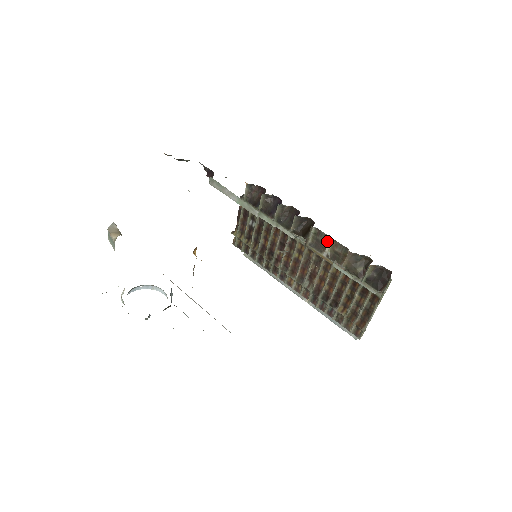
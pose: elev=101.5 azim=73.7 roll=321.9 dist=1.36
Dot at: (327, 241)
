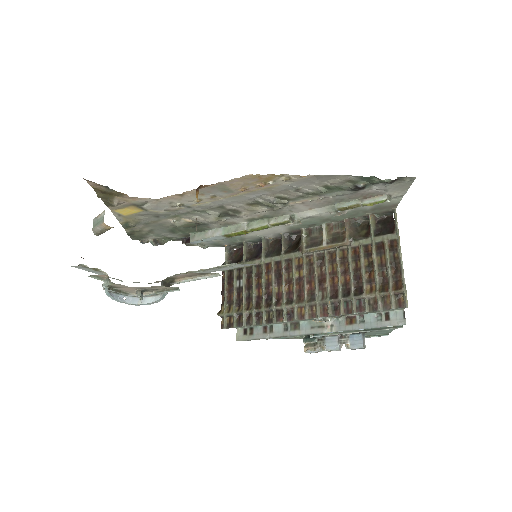
Dot at: (321, 232)
